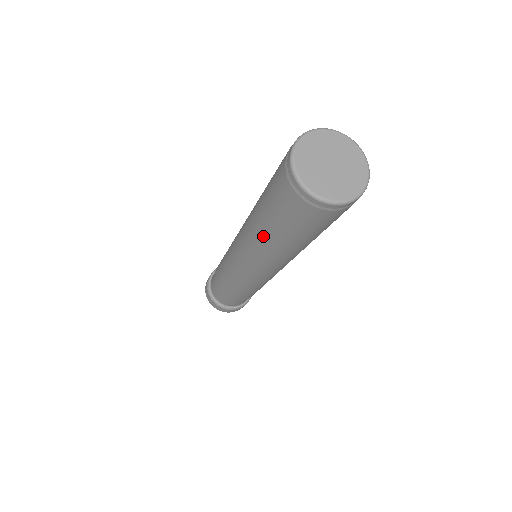
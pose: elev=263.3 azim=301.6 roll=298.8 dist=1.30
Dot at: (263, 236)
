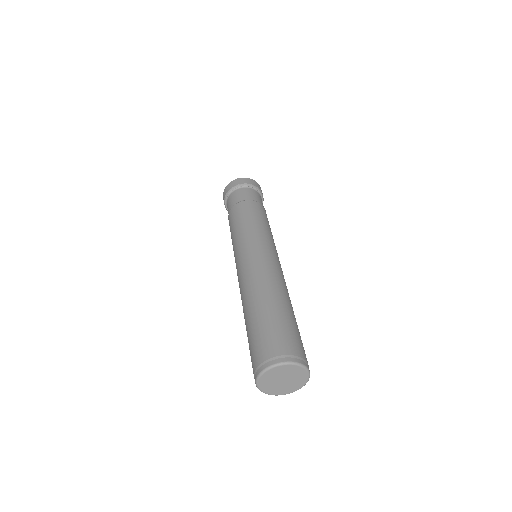
Dot at: occluded
